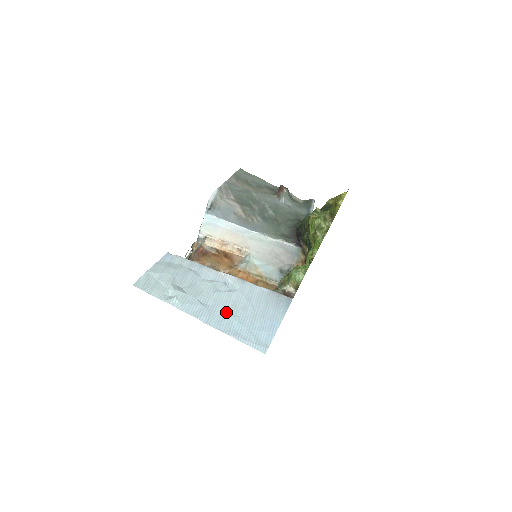
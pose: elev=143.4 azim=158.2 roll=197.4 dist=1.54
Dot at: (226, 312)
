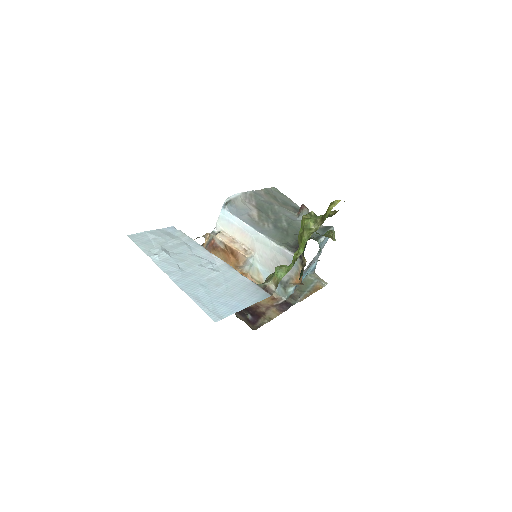
Dot at: (198, 281)
